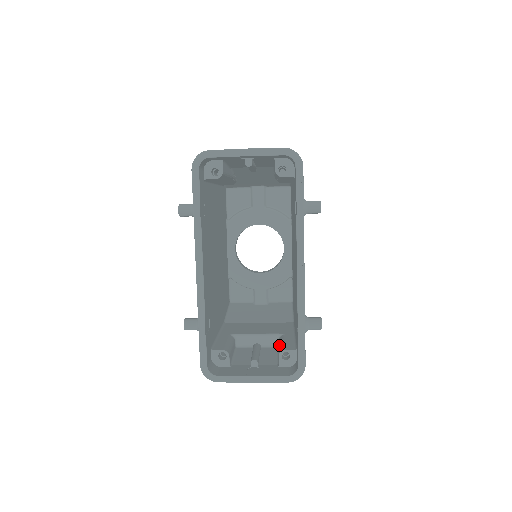
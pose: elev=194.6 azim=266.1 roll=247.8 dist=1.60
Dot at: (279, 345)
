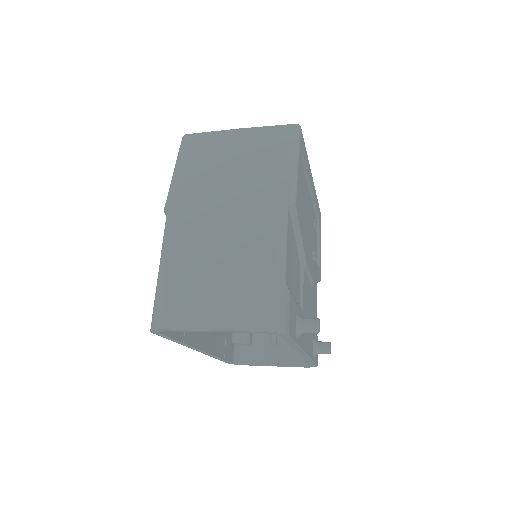
Dot at: occluded
